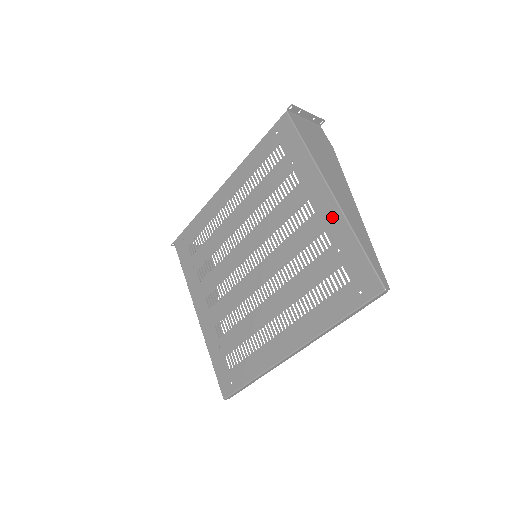
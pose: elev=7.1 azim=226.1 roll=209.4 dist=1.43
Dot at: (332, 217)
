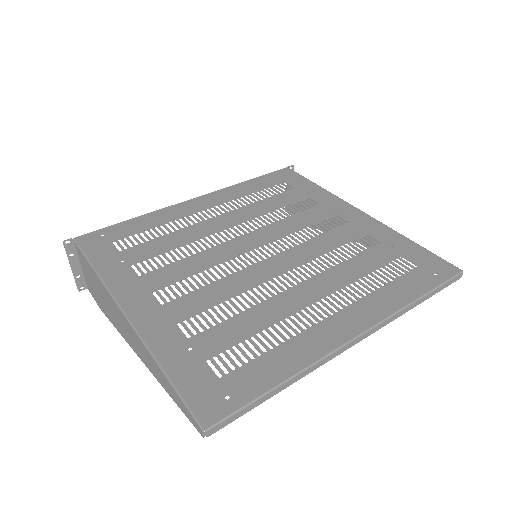
Dot at: (372, 225)
